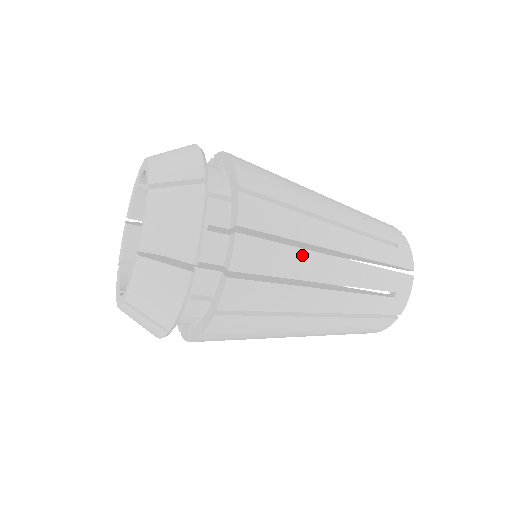
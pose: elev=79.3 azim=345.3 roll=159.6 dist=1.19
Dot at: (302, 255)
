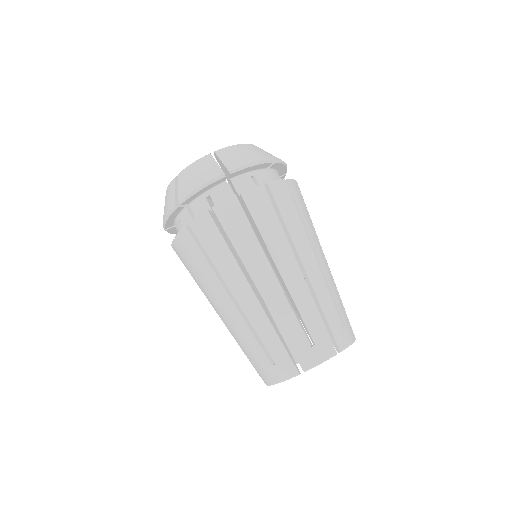
Dot at: (282, 238)
